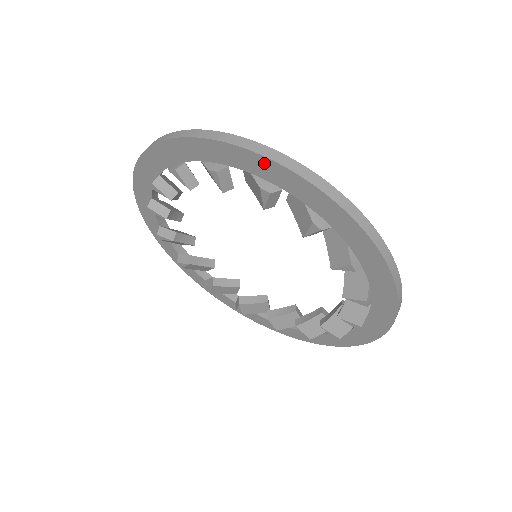
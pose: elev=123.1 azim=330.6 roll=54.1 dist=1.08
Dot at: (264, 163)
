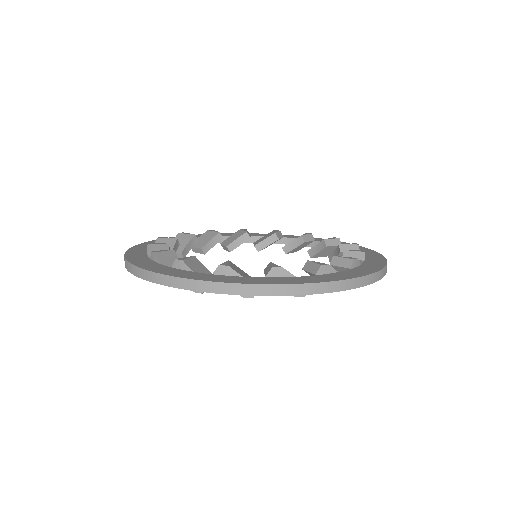
Dot at: (237, 293)
